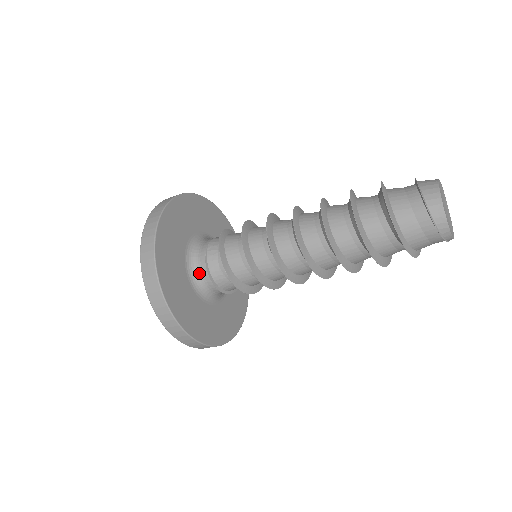
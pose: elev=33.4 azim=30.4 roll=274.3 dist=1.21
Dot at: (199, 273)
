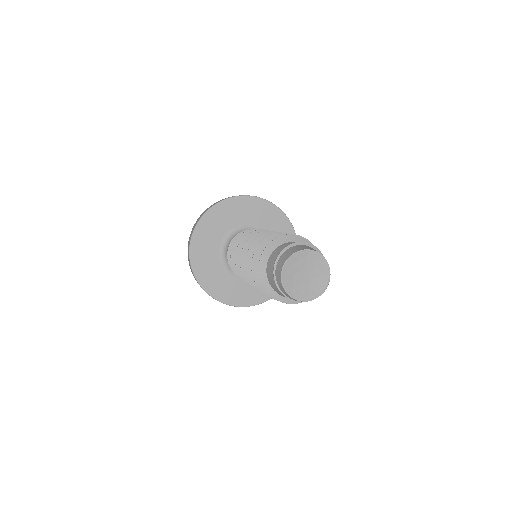
Dot at: occluded
